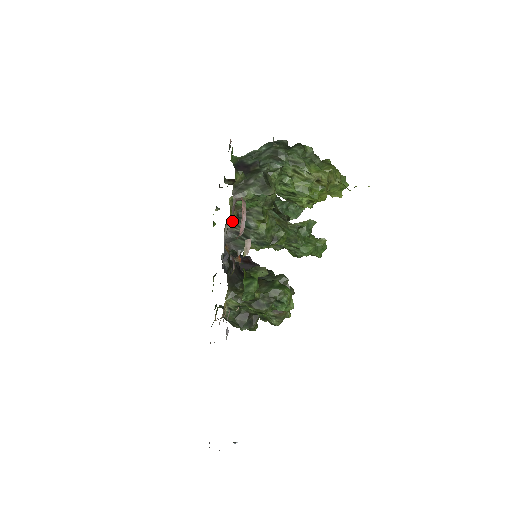
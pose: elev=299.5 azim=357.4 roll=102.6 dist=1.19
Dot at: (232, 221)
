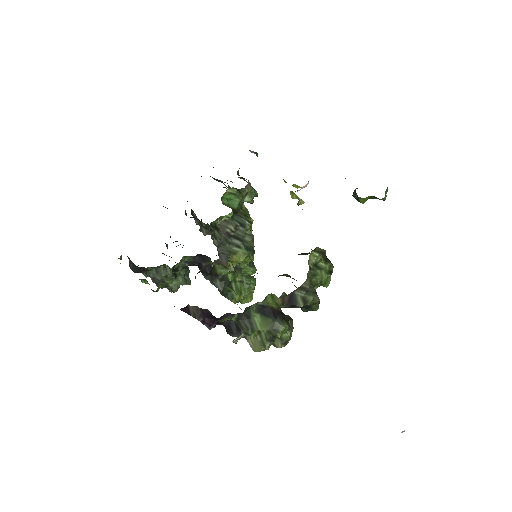
Dot at: occluded
